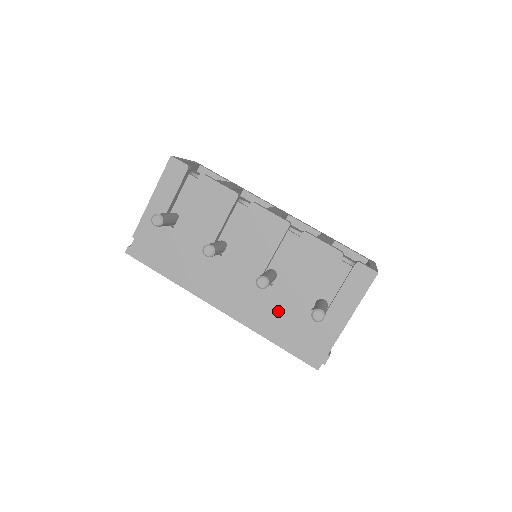
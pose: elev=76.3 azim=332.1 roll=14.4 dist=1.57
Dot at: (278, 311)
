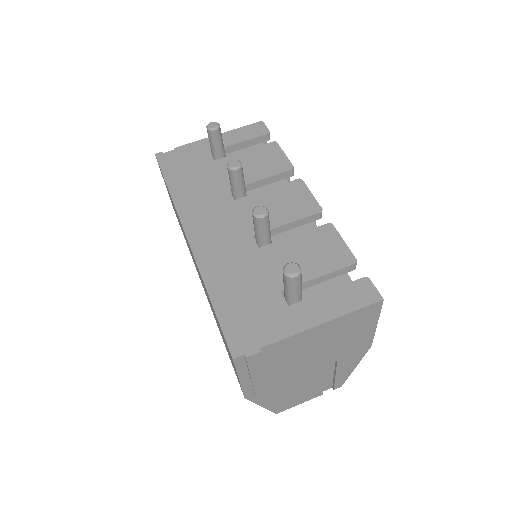
Dot at: (244, 272)
